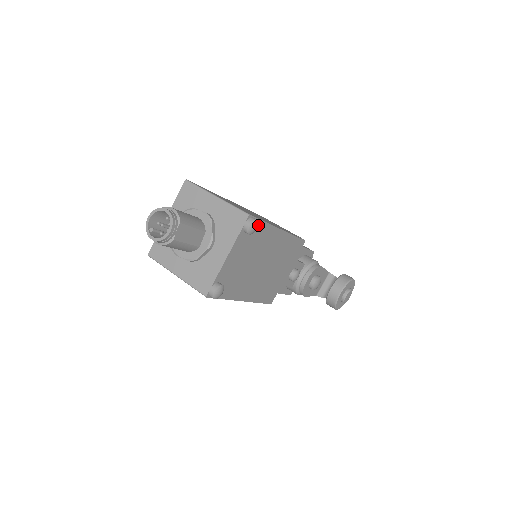
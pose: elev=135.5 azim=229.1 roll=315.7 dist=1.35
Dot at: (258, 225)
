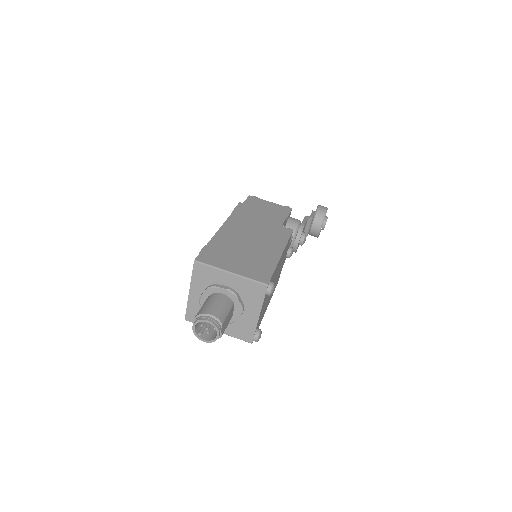
Dot at: occluded
